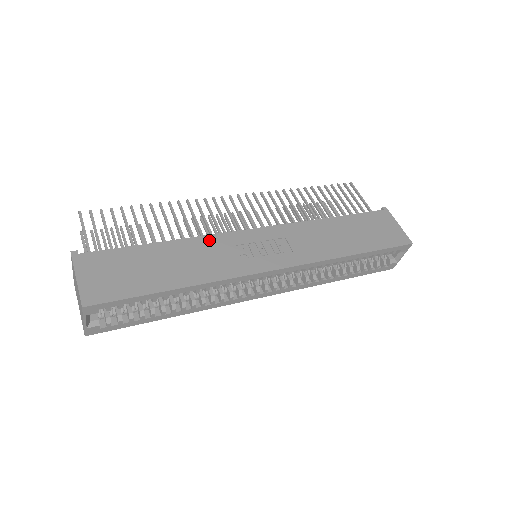
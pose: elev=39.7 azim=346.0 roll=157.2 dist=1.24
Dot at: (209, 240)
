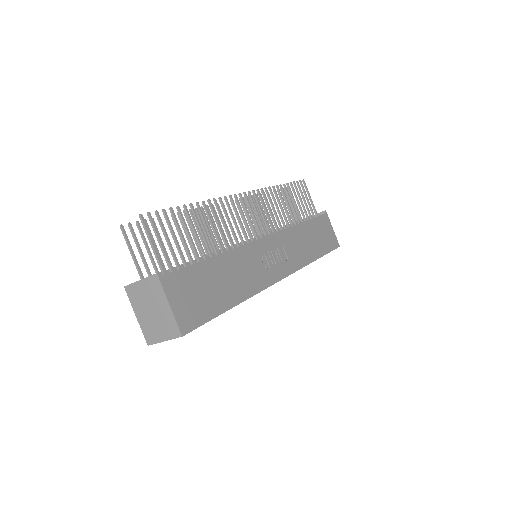
Dot at: (243, 251)
